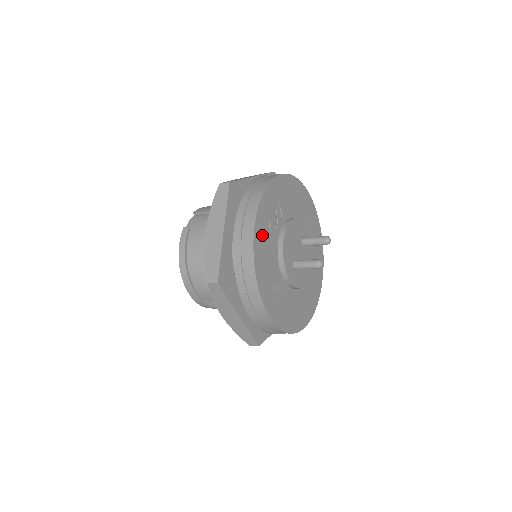
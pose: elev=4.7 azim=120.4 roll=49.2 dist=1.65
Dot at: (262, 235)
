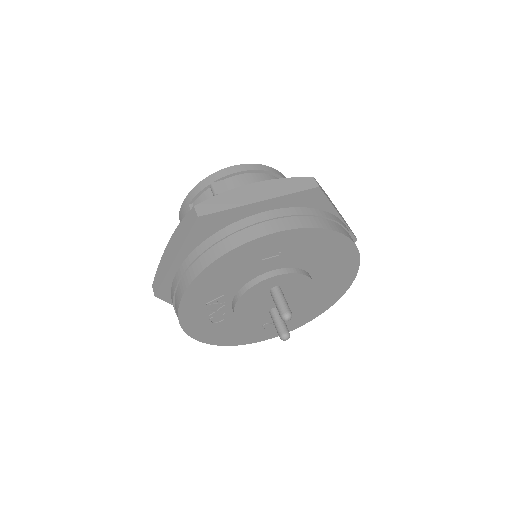
Dot at: (211, 333)
